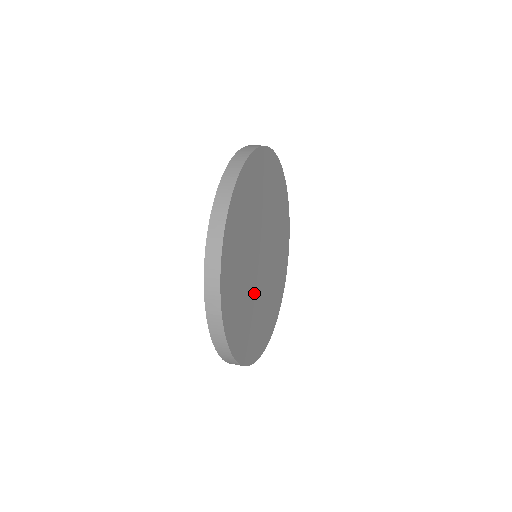
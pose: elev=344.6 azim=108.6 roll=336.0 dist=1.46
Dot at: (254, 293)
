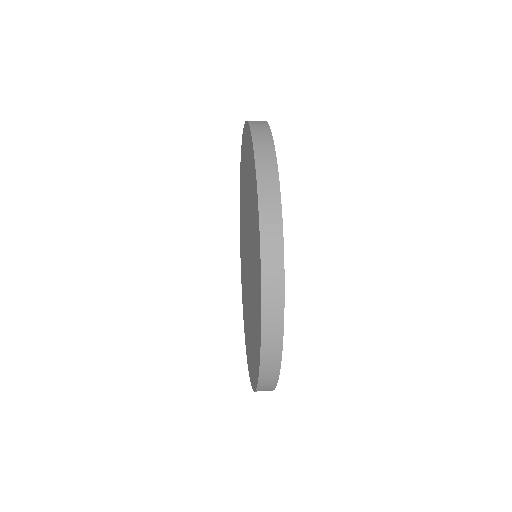
Dot at: occluded
